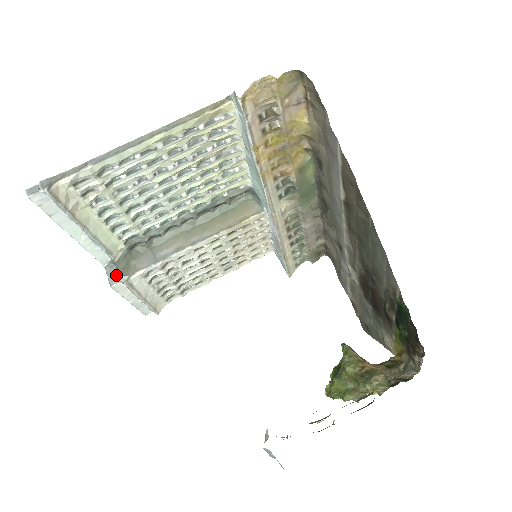
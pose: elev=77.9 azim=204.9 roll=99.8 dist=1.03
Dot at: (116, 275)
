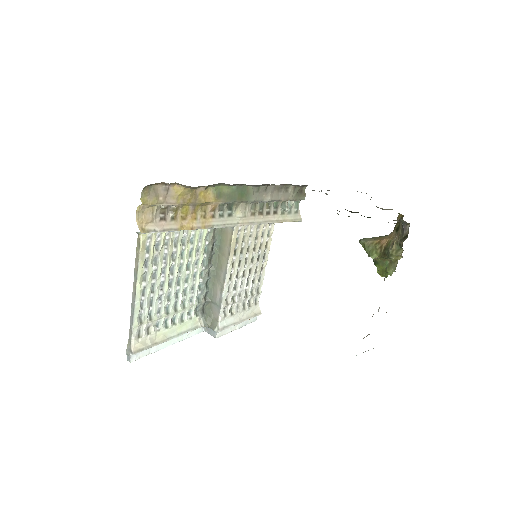
Dot at: (212, 331)
